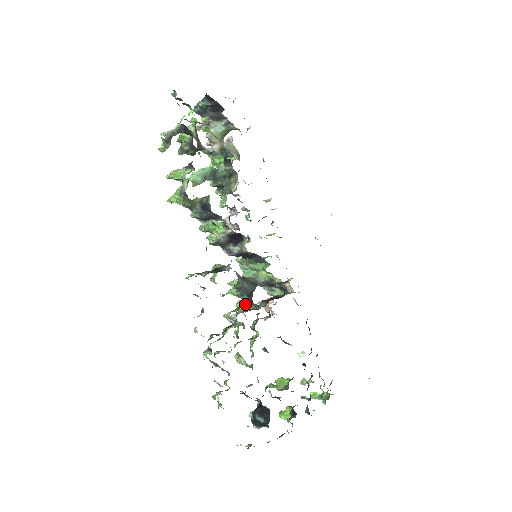
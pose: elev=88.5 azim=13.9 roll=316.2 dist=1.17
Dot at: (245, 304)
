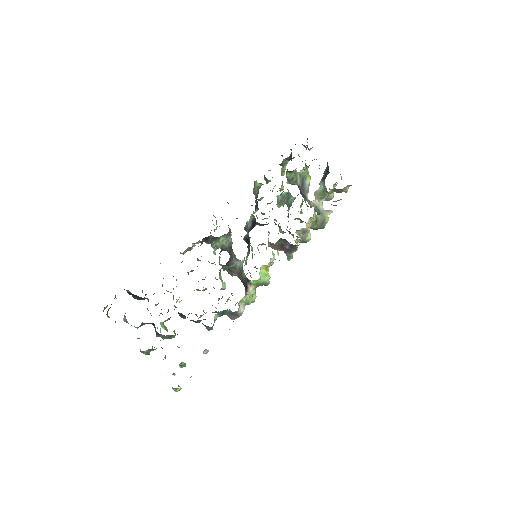
Dot at: occluded
